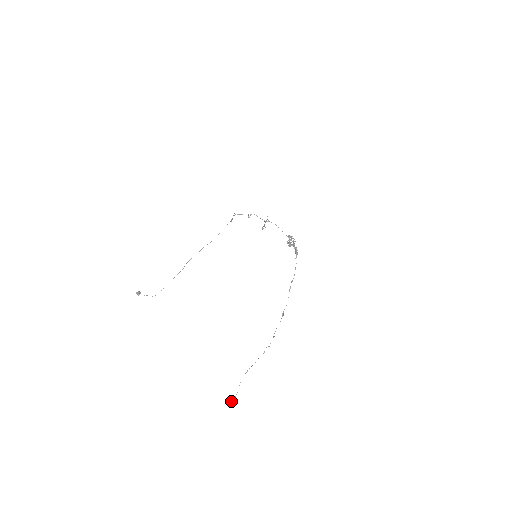
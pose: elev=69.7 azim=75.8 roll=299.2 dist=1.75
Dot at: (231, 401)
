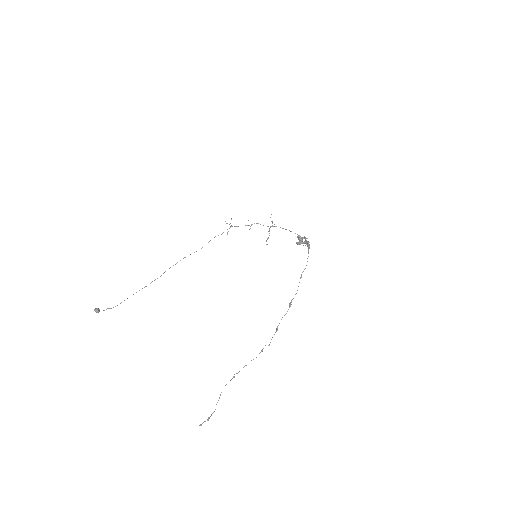
Dot at: occluded
